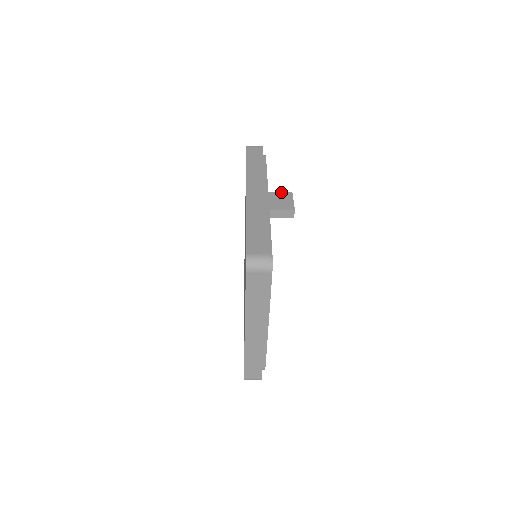
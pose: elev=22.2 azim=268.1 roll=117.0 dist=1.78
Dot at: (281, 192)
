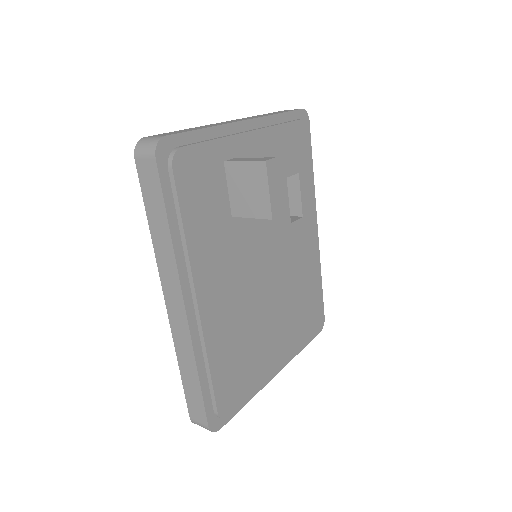
Dot at: (247, 162)
